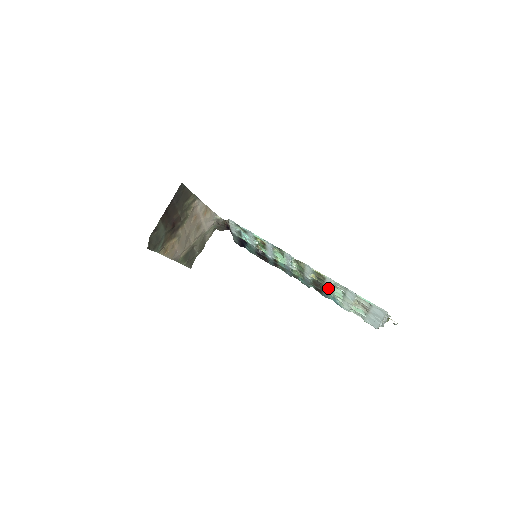
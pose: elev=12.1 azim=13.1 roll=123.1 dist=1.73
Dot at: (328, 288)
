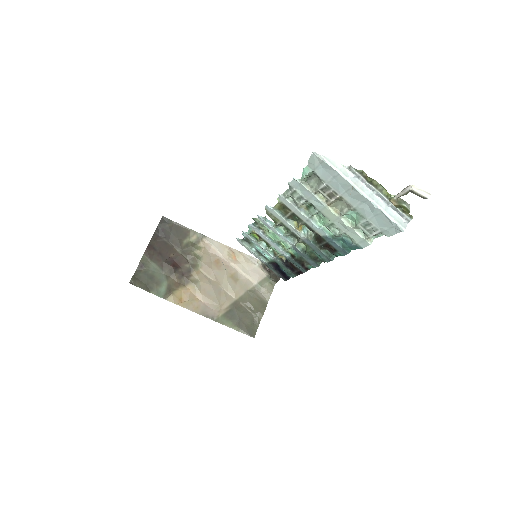
Dot at: (311, 223)
